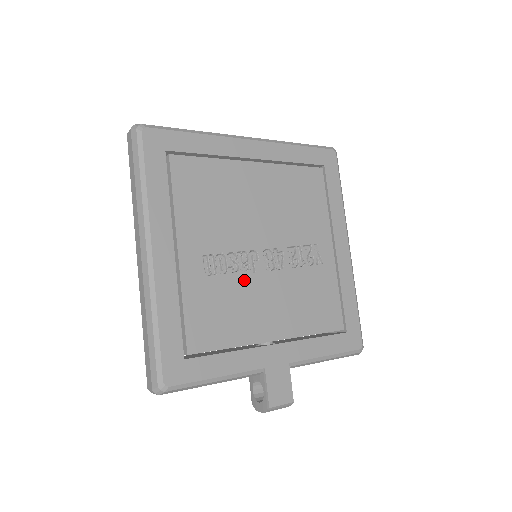
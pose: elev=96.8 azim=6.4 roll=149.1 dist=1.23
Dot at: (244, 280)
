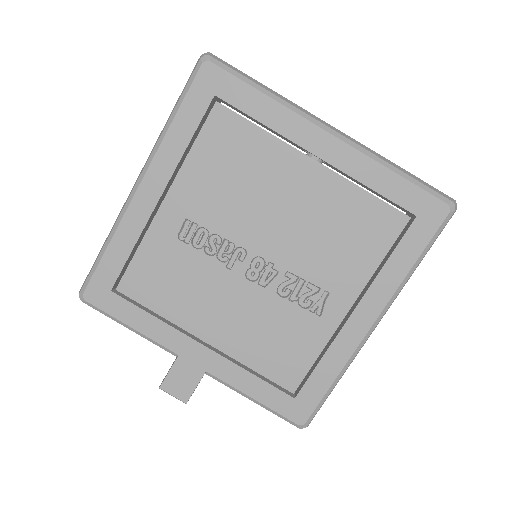
Dot at: (213, 268)
